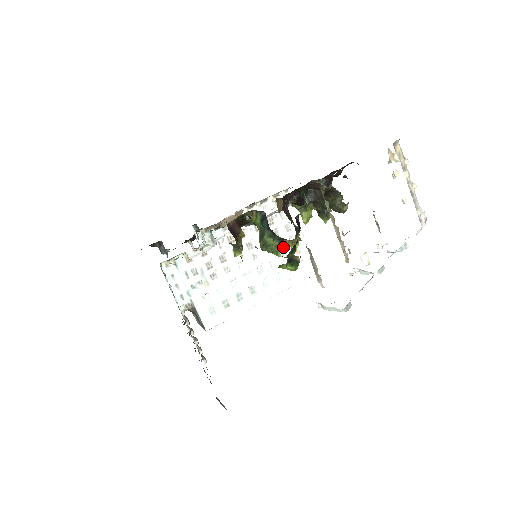
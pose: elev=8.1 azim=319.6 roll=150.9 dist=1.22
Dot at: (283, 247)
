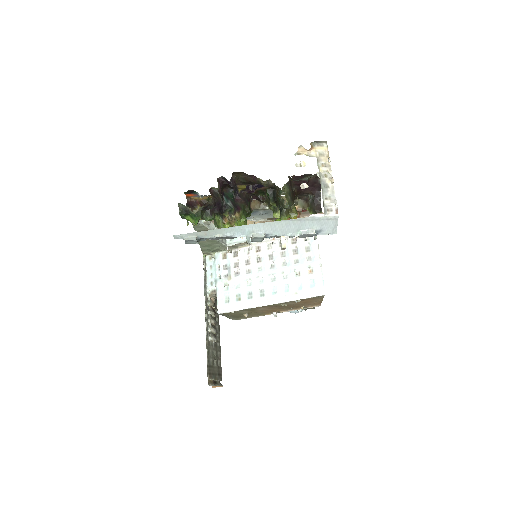
Dot at: (298, 264)
